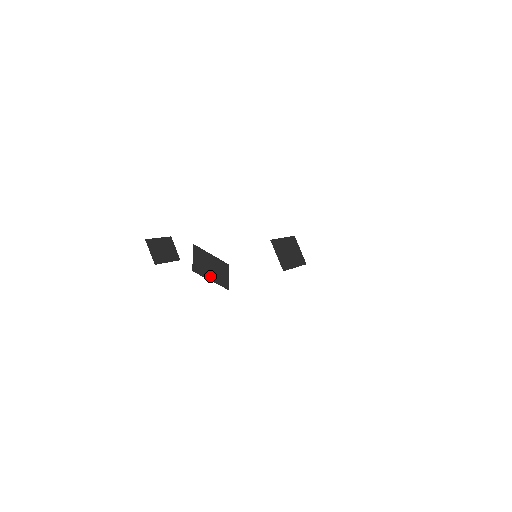
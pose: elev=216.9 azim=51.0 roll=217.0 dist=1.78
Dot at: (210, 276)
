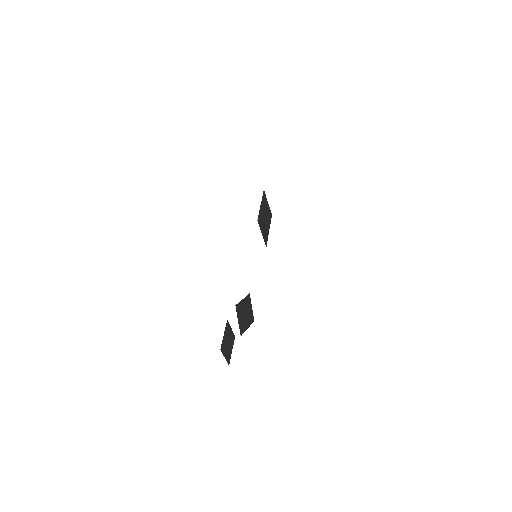
Dot at: (246, 324)
